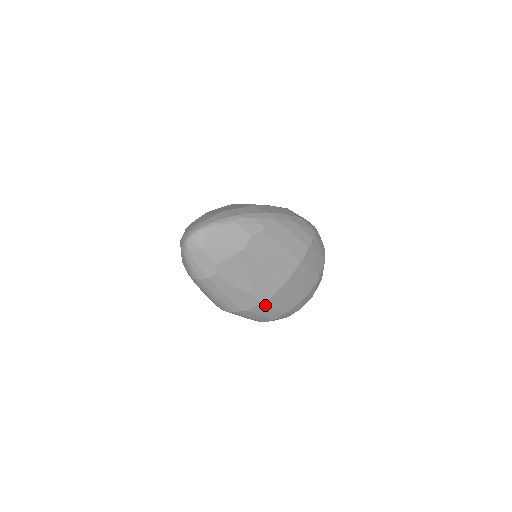
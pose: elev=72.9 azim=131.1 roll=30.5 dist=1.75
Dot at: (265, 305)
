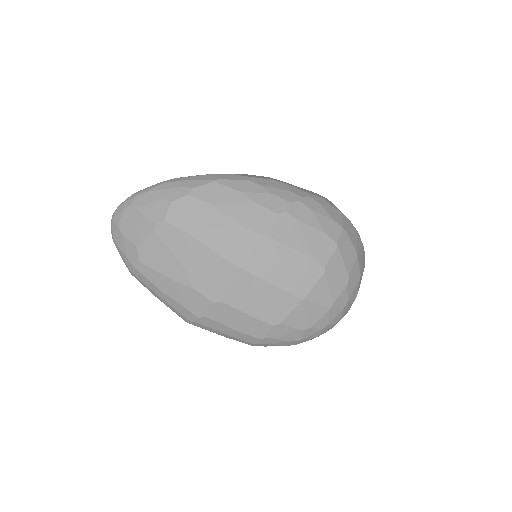
Dot at: (225, 308)
